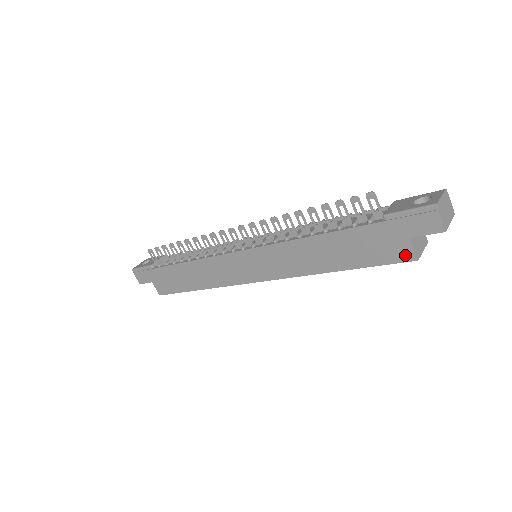
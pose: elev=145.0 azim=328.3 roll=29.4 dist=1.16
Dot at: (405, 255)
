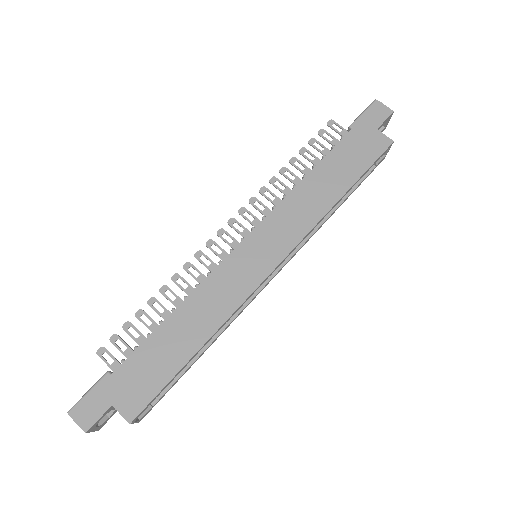
Dot at: (383, 143)
